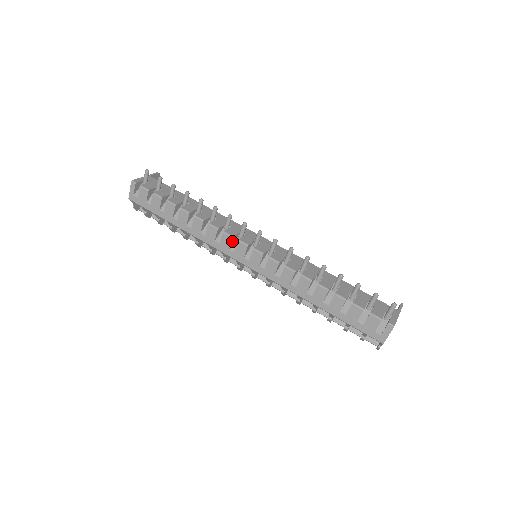
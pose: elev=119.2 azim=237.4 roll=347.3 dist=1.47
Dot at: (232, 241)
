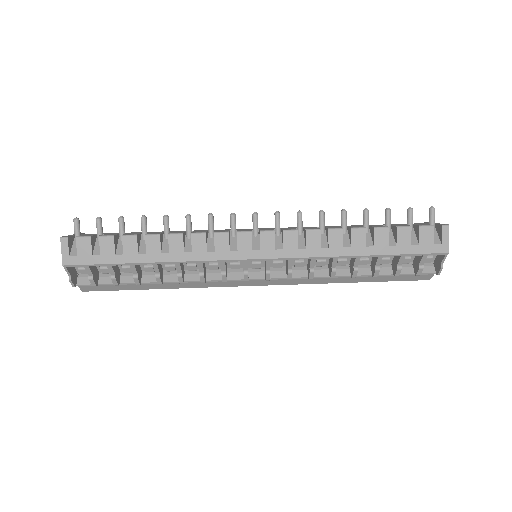
Dot at: (229, 239)
